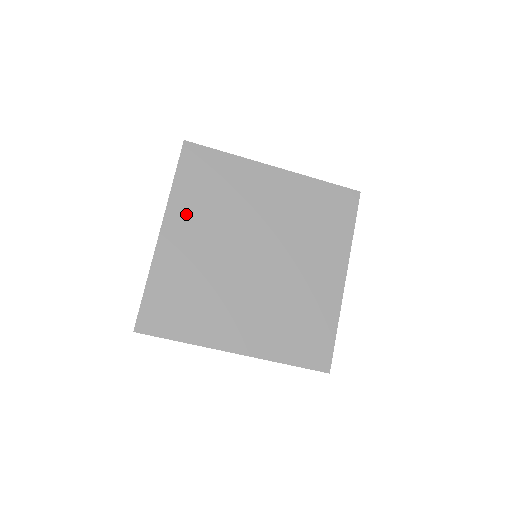
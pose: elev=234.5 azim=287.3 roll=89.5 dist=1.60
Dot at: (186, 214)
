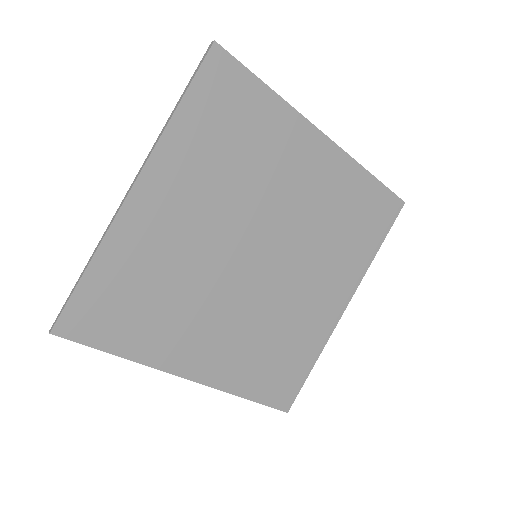
Dot at: (181, 169)
